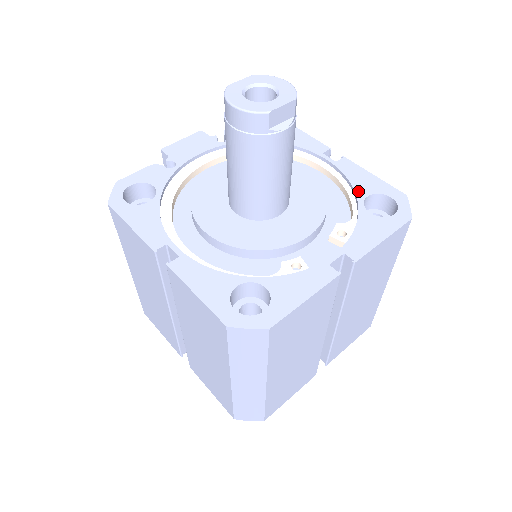
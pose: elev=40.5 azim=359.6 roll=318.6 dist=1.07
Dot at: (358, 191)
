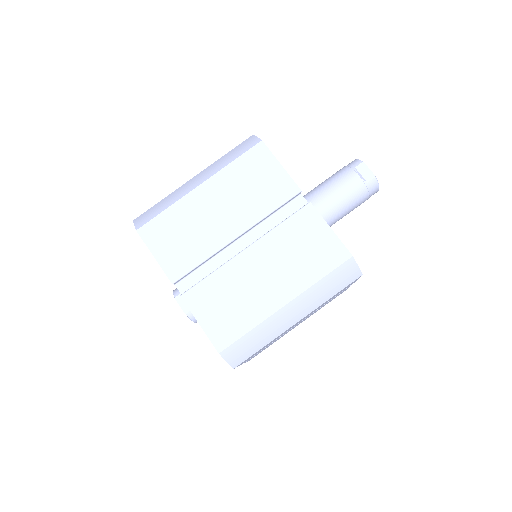
Dot at: occluded
